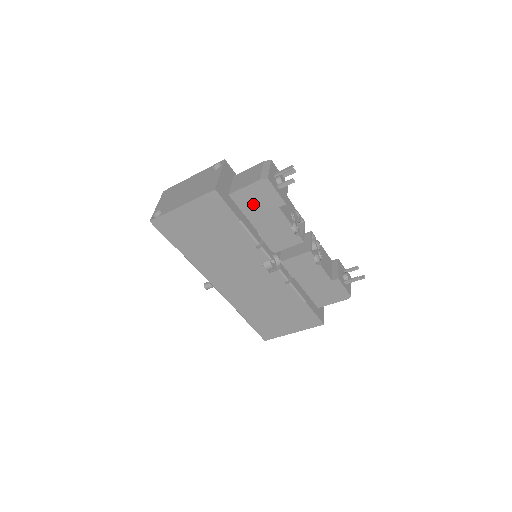
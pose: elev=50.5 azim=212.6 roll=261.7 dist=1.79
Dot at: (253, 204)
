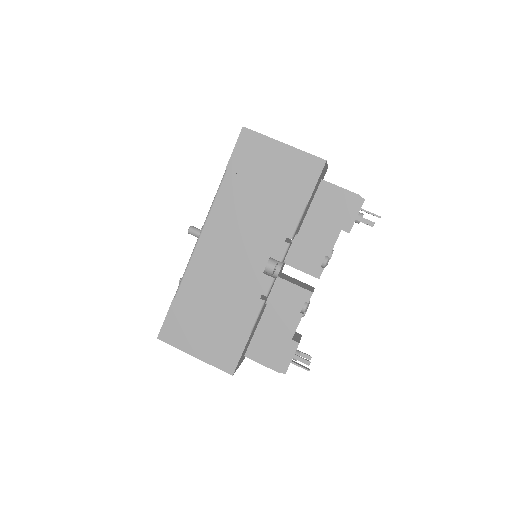
Dot at: (327, 206)
